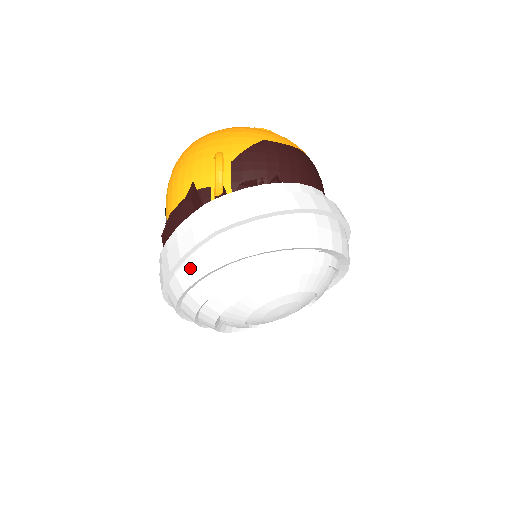
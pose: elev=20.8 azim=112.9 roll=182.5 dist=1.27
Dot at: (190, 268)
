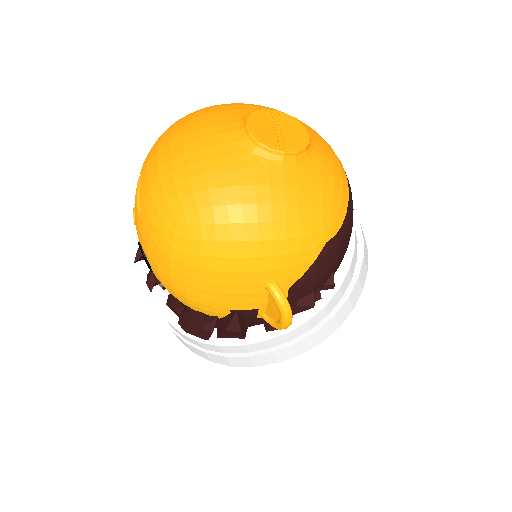
Dot at: occluded
